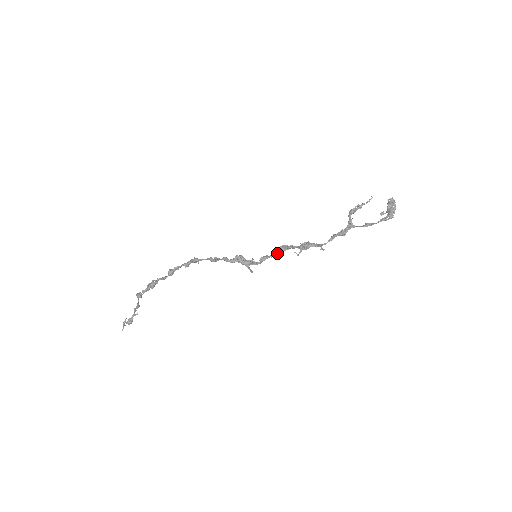
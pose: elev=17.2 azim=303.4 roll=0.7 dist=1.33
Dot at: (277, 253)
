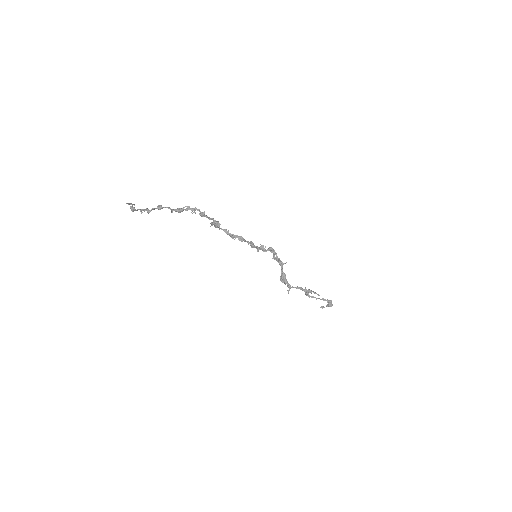
Dot at: (276, 257)
